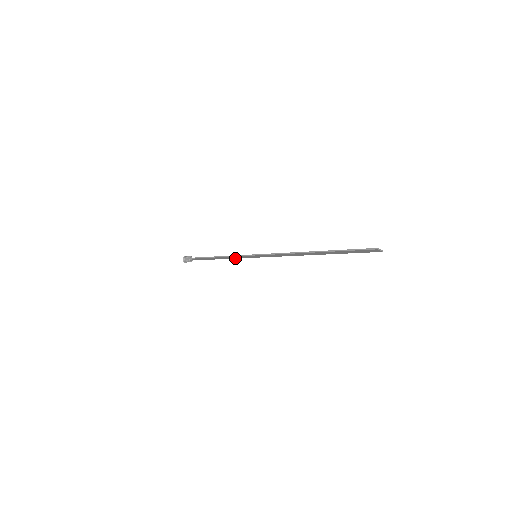
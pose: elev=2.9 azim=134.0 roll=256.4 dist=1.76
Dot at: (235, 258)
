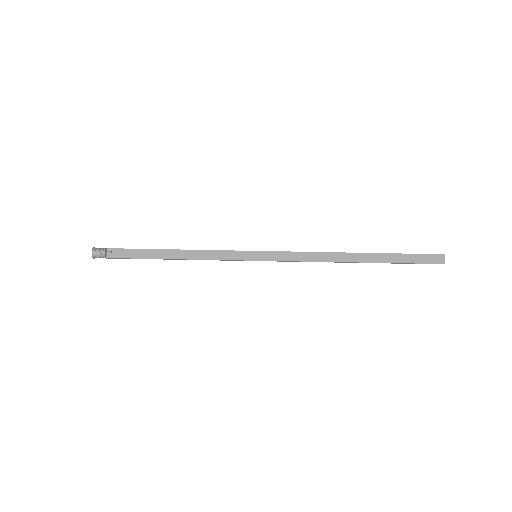
Dot at: (209, 259)
